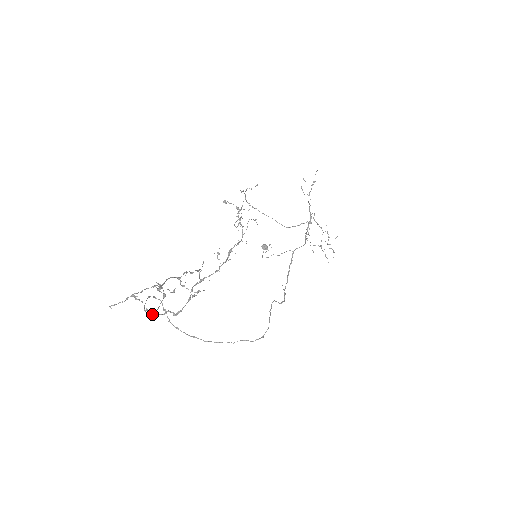
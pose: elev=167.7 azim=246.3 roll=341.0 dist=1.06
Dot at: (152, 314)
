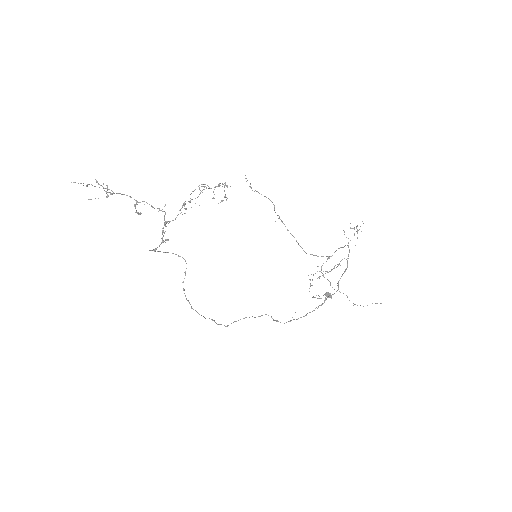
Dot at: (150, 250)
